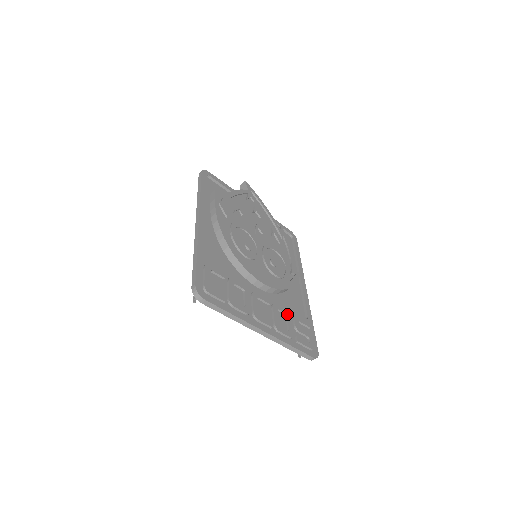
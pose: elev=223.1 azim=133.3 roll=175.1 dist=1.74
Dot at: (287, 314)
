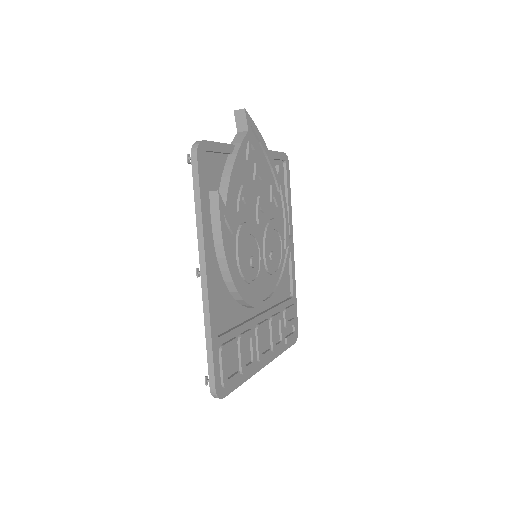
Dot at: (281, 318)
